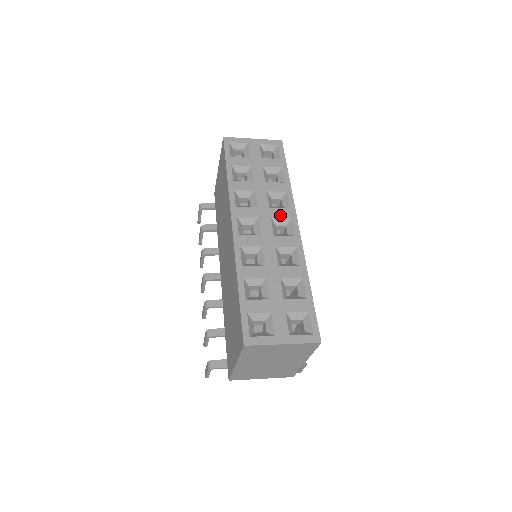
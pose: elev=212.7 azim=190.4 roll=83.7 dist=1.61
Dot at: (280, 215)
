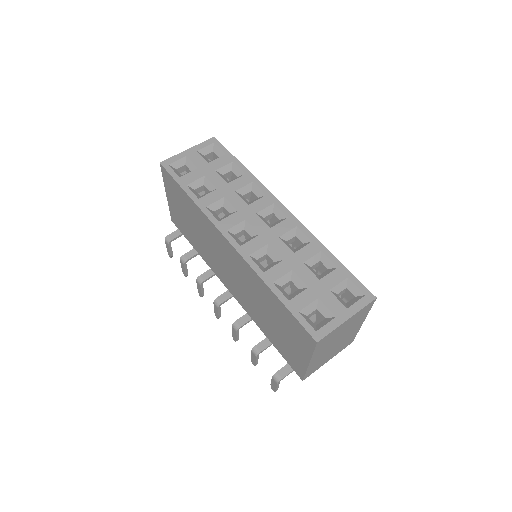
Dot at: (262, 206)
